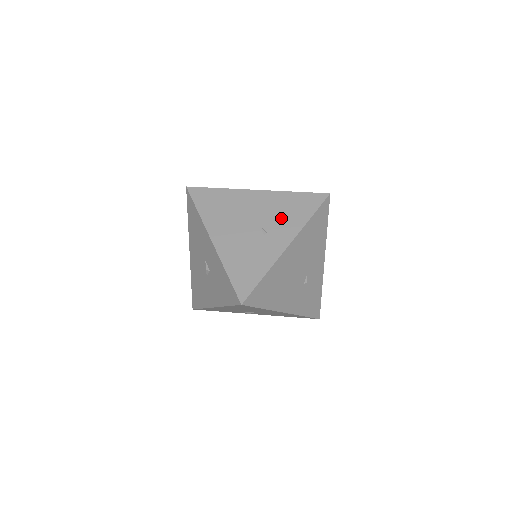
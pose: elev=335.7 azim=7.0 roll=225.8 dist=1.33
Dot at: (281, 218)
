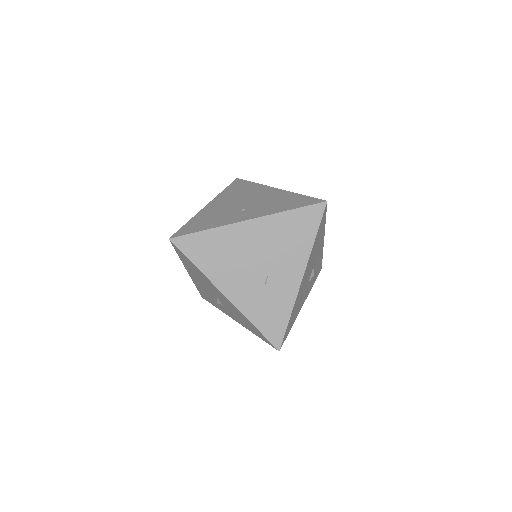
Dot at: (268, 205)
